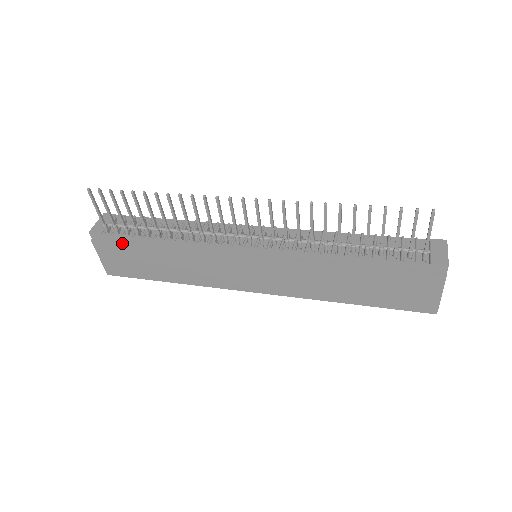
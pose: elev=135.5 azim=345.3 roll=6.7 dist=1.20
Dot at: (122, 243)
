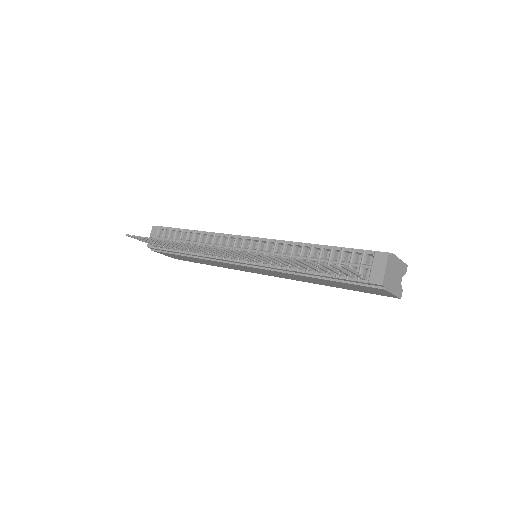
Dot at: (168, 253)
